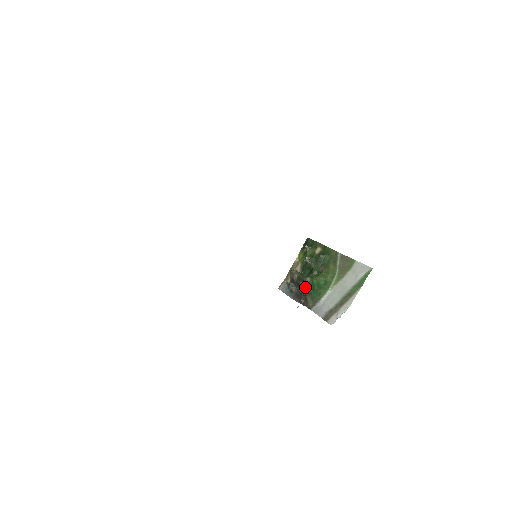
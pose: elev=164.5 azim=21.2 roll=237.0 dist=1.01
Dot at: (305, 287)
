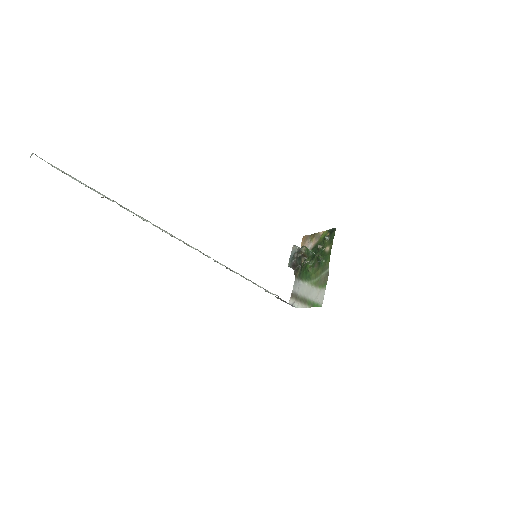
Dot at: (302, 263)
